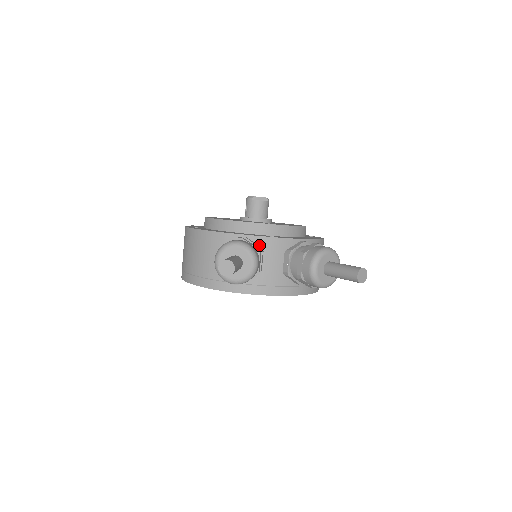
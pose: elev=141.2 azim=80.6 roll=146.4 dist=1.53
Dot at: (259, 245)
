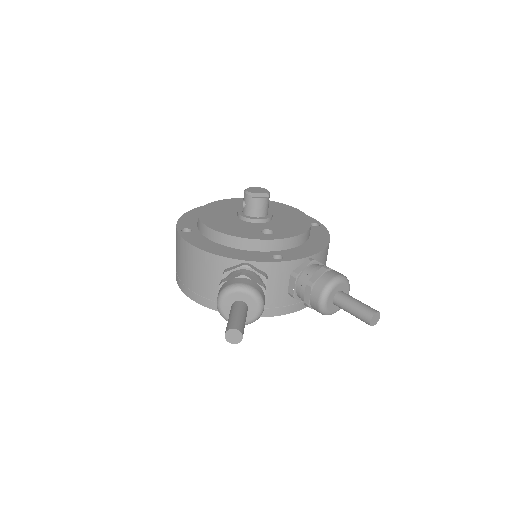
Dot at: (263, 271)
